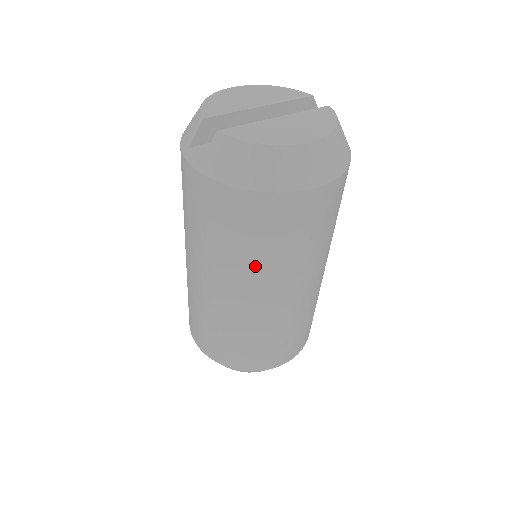
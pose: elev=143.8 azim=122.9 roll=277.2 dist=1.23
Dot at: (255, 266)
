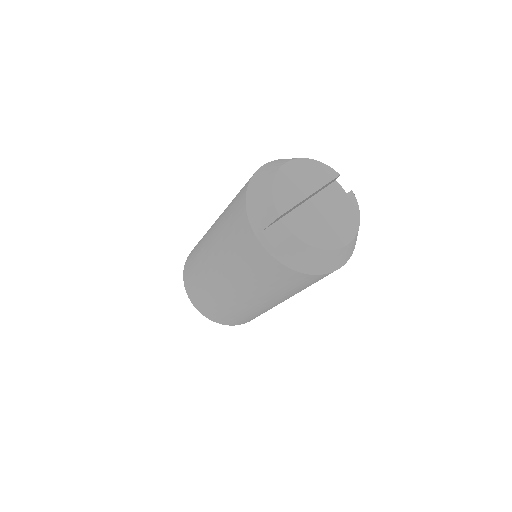
Dot at: (280, 295)
